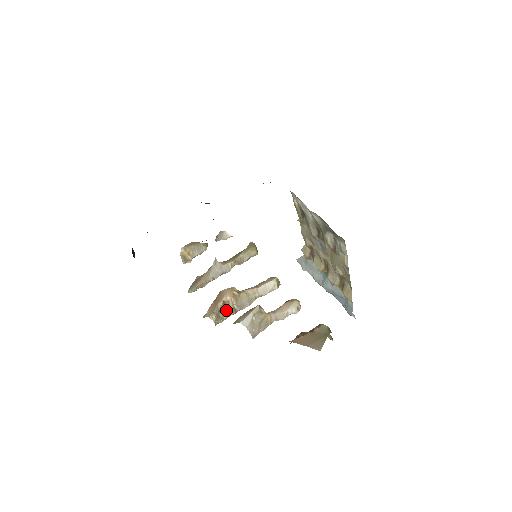
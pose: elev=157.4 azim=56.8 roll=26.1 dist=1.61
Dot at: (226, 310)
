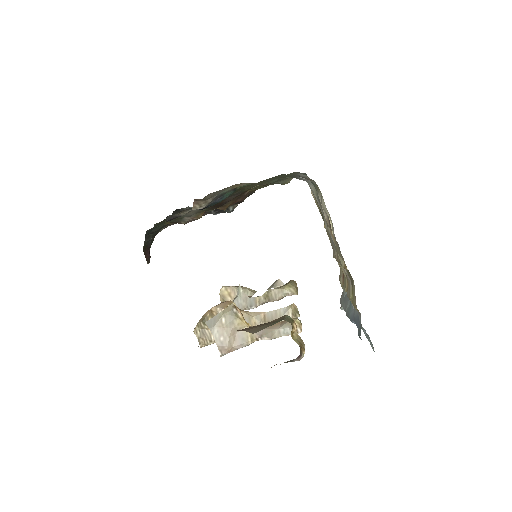
Dot at: occluded
